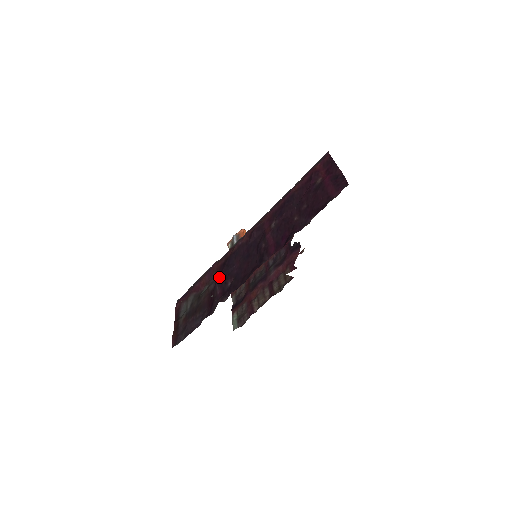
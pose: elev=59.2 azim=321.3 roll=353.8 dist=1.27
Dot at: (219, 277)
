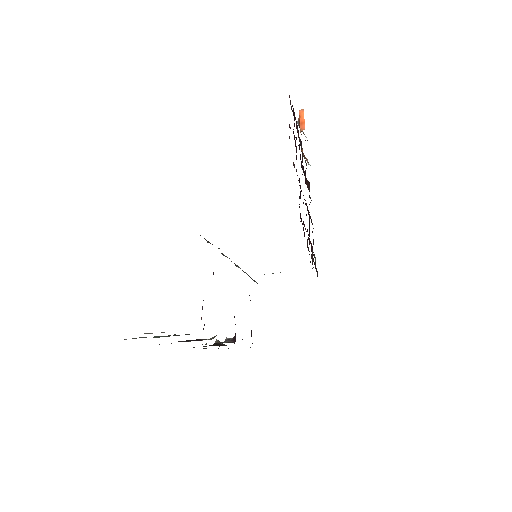
Dot at: occluded
